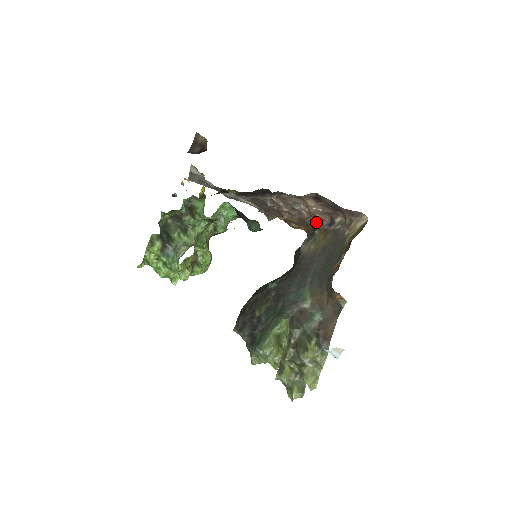
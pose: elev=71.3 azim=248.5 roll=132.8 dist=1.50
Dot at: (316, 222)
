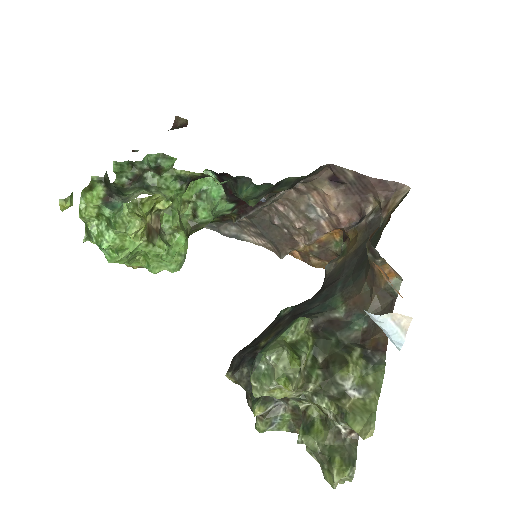
Dot at: occluded
